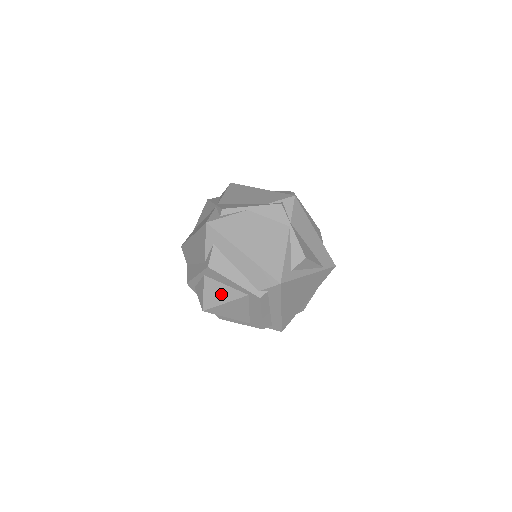
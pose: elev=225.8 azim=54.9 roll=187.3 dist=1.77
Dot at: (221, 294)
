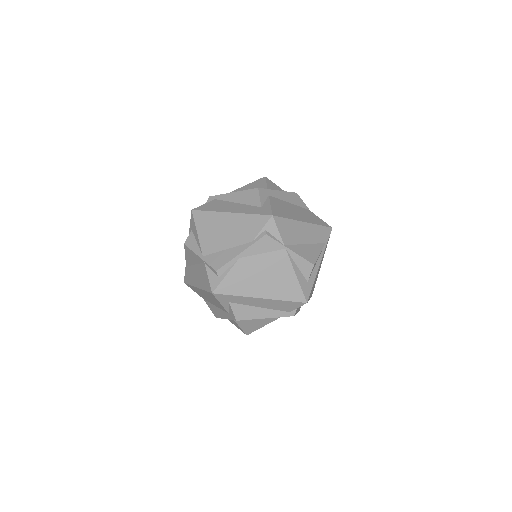
Dot at: (257, 323)
